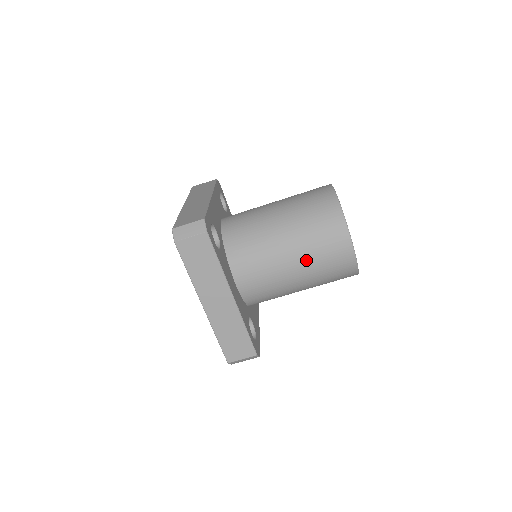
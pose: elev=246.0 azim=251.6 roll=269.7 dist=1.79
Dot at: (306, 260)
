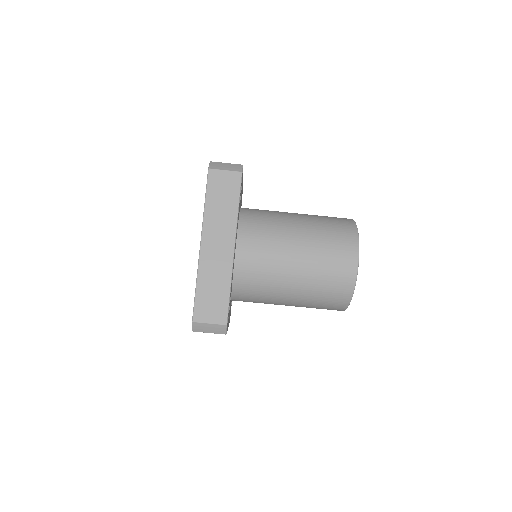
Dot at: (311, 256)
